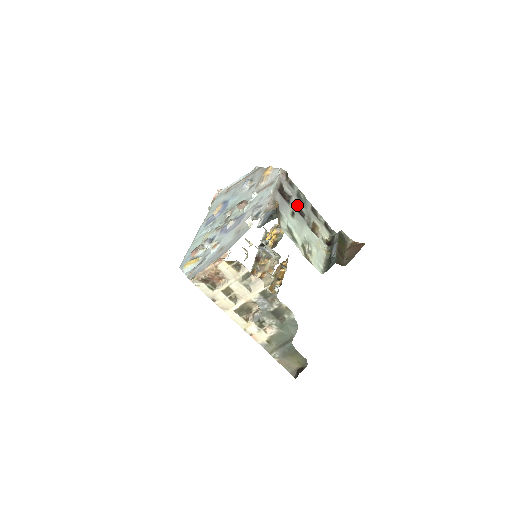
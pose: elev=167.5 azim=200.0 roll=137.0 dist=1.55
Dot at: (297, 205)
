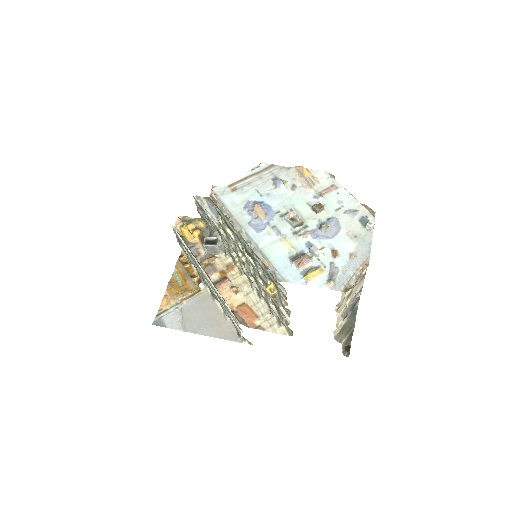
Dot at: occluded
